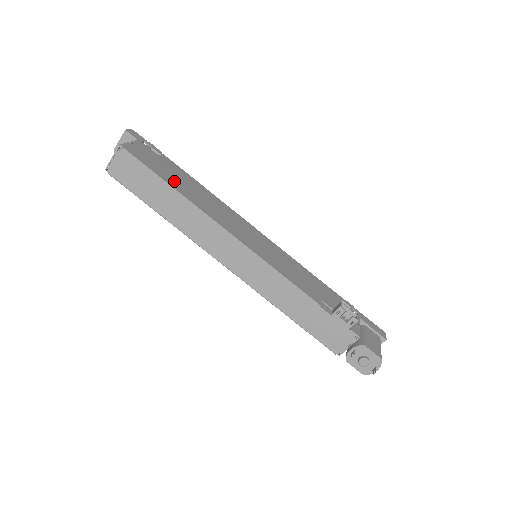
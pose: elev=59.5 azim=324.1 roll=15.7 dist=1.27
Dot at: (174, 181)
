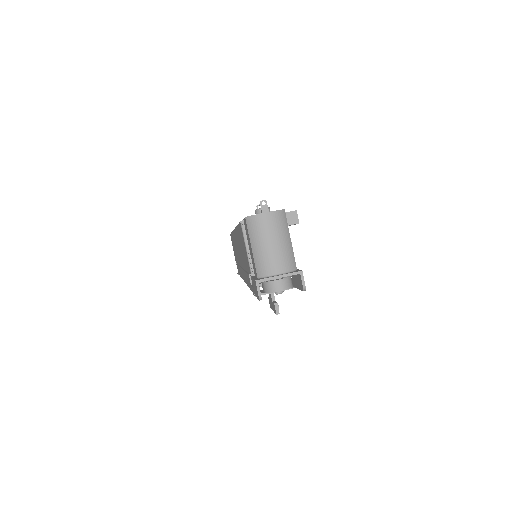
Dot at: occluded
